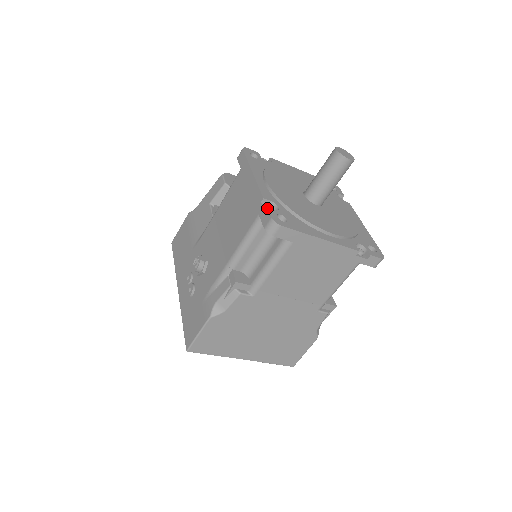
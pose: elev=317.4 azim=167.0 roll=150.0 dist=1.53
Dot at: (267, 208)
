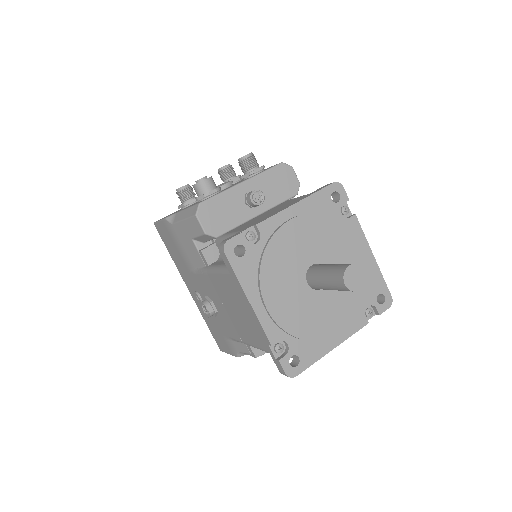
Dot at: (278, 361)
